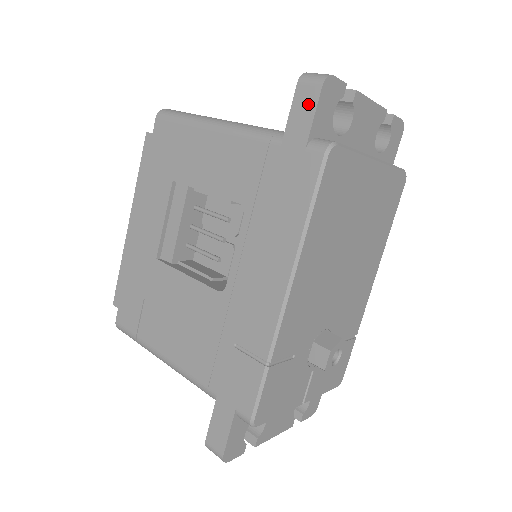
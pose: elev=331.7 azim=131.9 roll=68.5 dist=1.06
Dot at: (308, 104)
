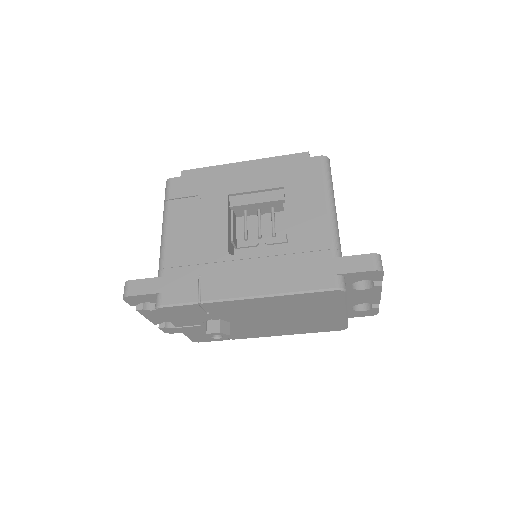
Dot at: (362, 266)
